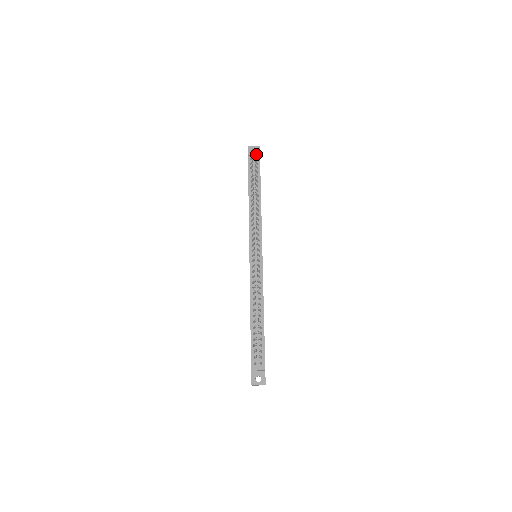
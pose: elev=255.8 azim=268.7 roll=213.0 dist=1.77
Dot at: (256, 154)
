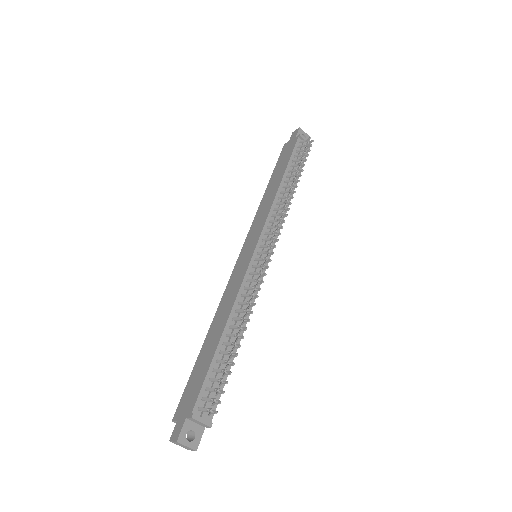
Dot at: (308, 141)
